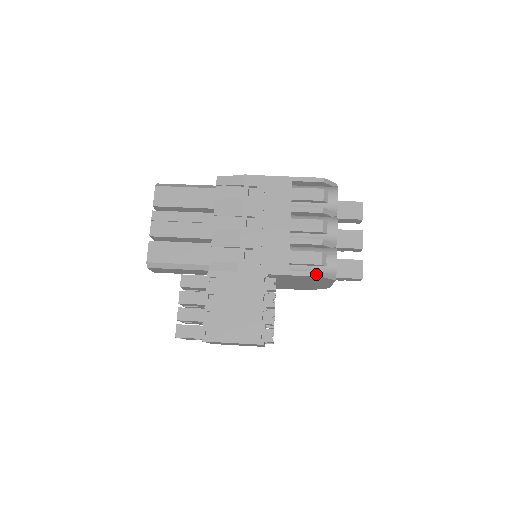
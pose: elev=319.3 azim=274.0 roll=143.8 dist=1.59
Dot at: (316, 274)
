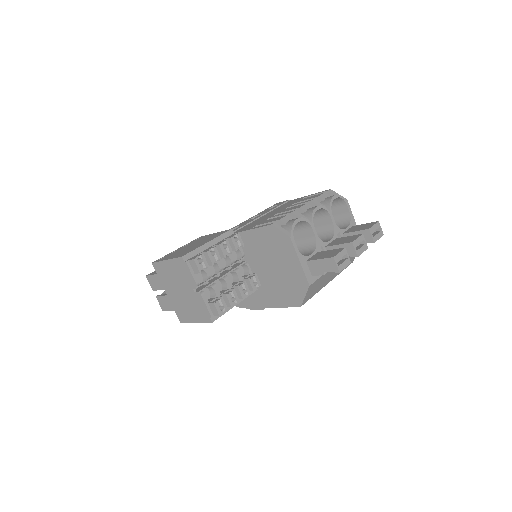
Dot at: (269, 224)
